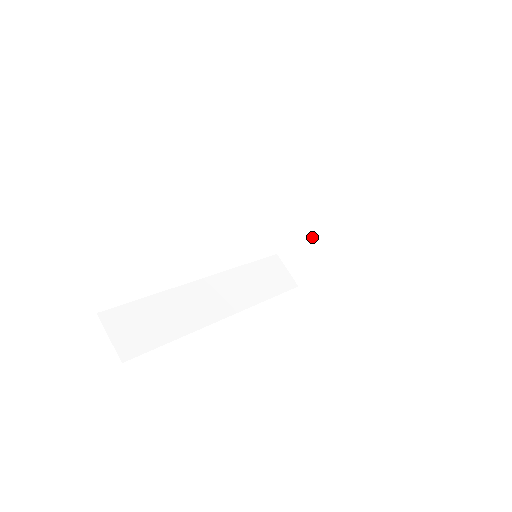
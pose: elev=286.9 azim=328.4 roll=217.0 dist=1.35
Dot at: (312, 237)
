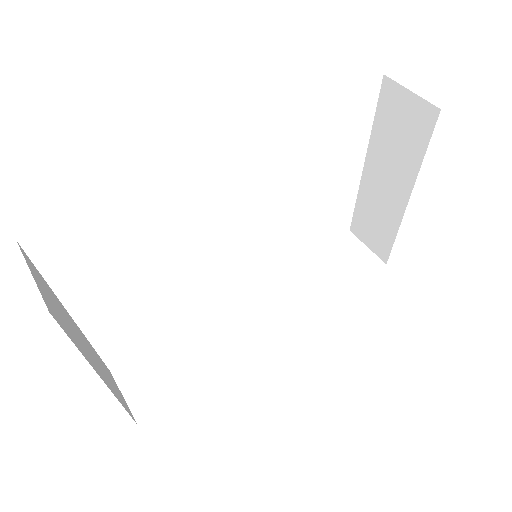
Dot at: (371, 196)
